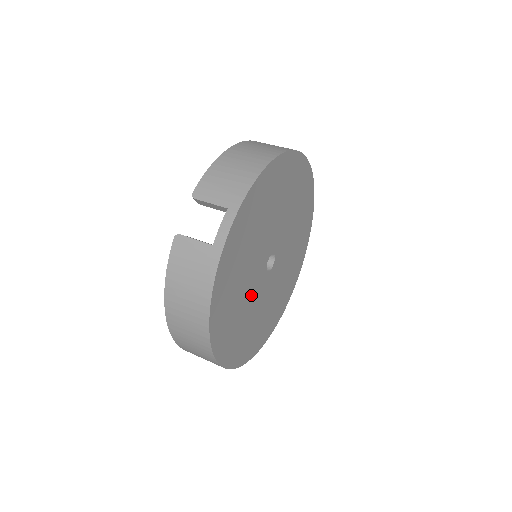
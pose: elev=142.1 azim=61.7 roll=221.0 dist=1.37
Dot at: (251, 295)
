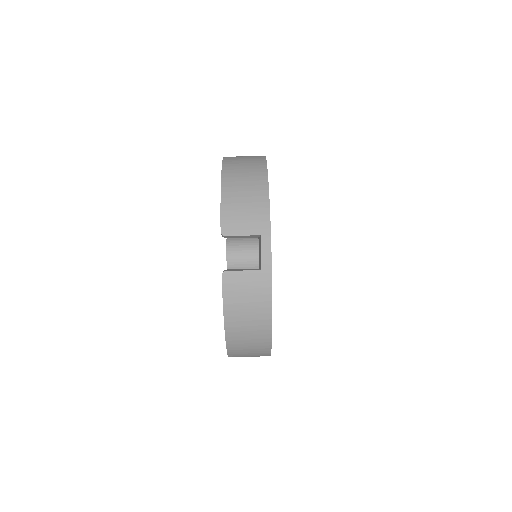
Dot at: occluded
